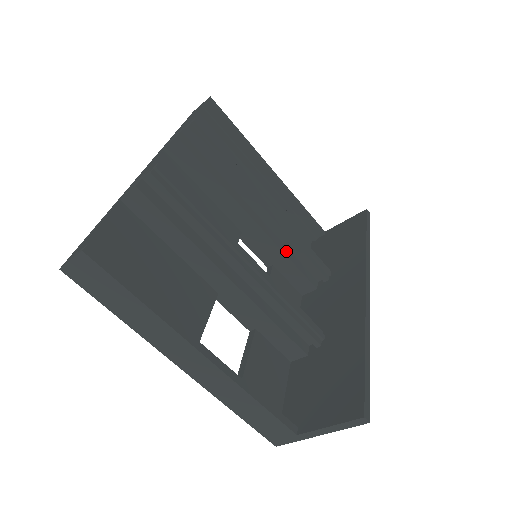
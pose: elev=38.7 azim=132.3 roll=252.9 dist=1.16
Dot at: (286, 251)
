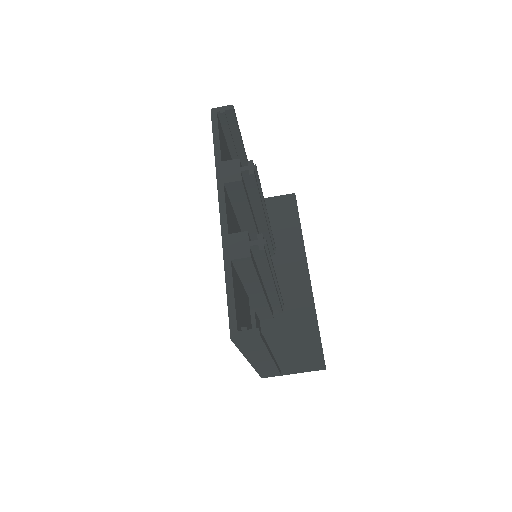
Dot at: occluded
